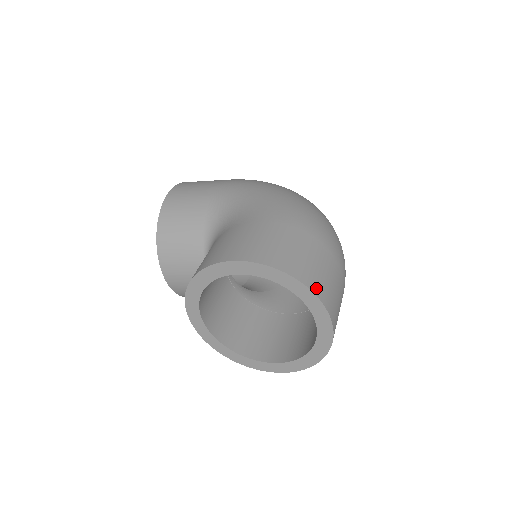
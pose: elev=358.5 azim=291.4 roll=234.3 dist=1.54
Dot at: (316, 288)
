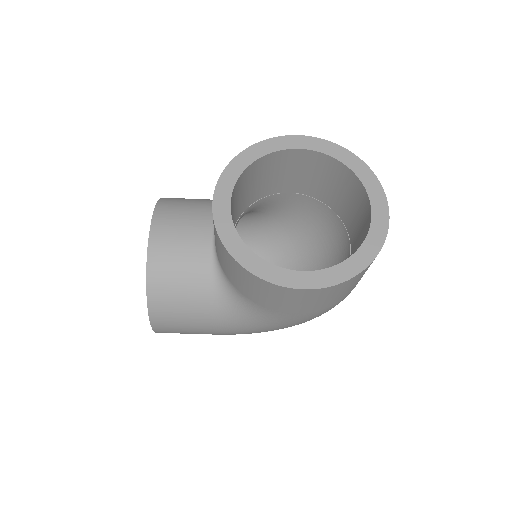
Dot at: occluded
